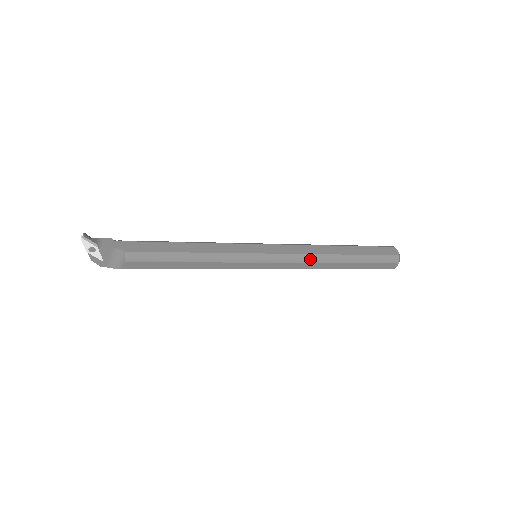
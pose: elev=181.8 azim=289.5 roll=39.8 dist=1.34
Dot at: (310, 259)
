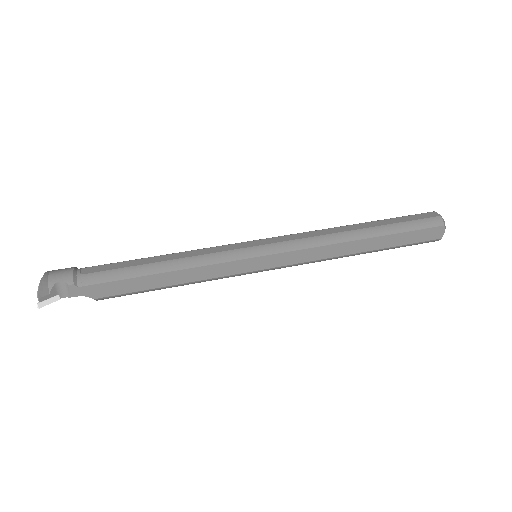
Dot at: occluded
